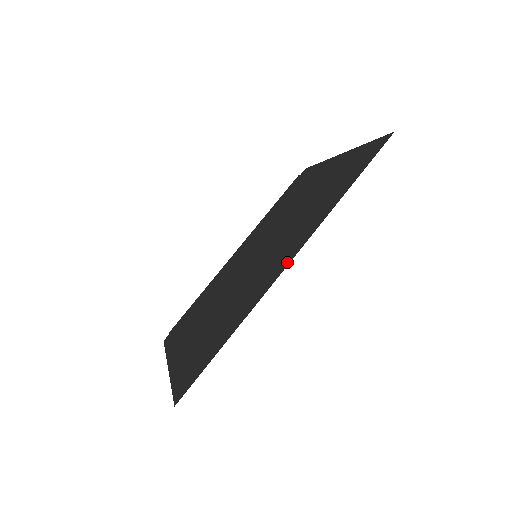
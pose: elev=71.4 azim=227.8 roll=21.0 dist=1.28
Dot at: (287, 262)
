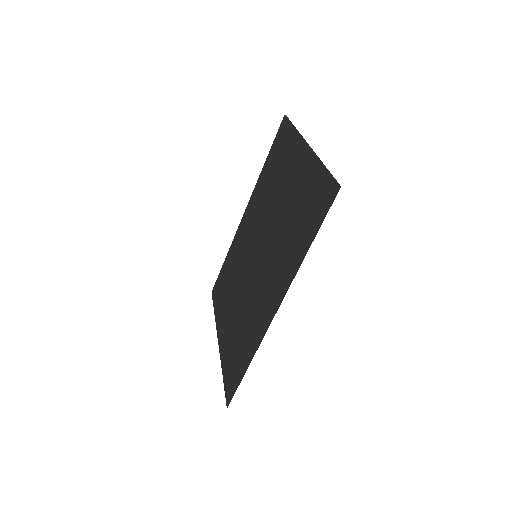
Dot at: (274, 311)
